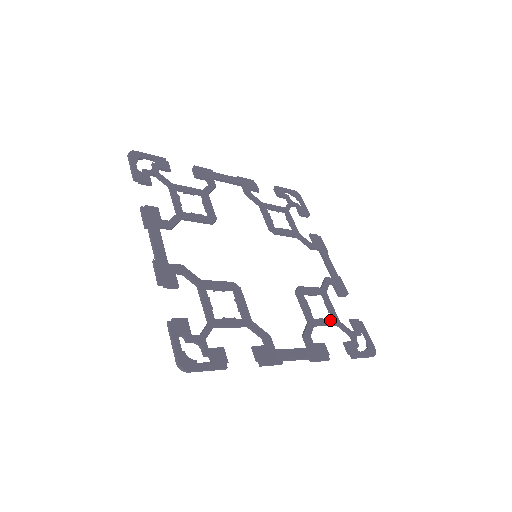
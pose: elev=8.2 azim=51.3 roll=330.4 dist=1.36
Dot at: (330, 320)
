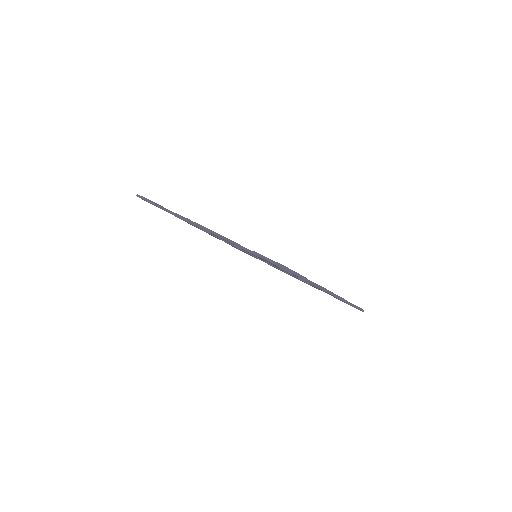
Dot at: occluded
